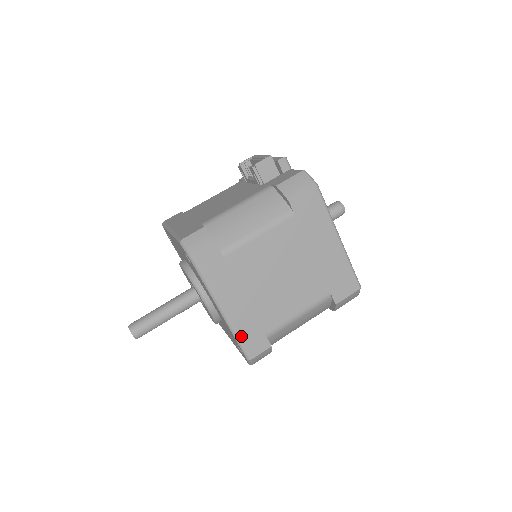
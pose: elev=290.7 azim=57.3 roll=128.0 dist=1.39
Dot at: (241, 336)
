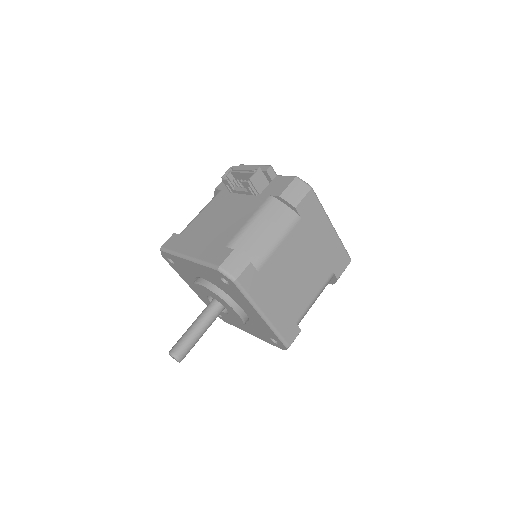
Dot at: (280, 331)
